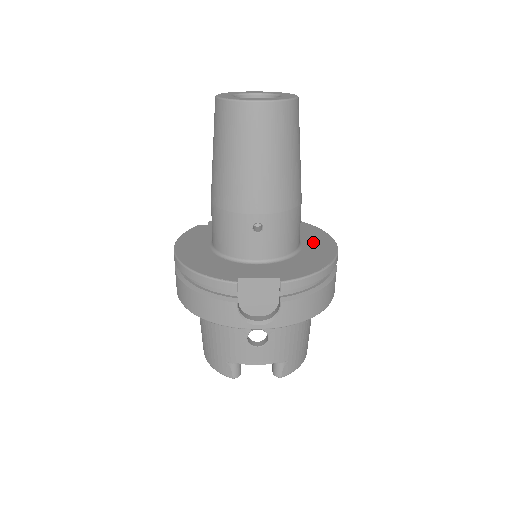
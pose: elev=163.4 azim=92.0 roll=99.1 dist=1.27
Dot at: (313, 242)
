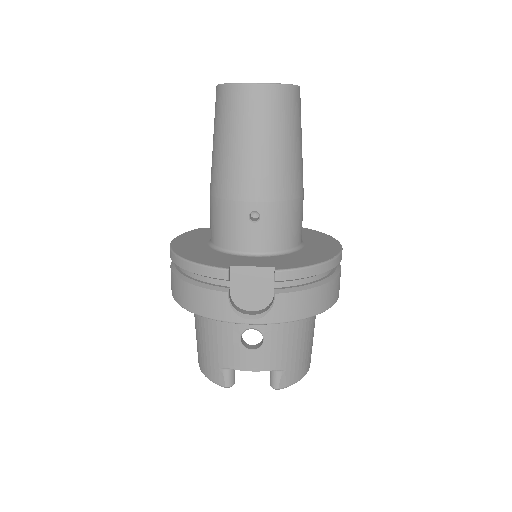
Dot at: (316, 243)
